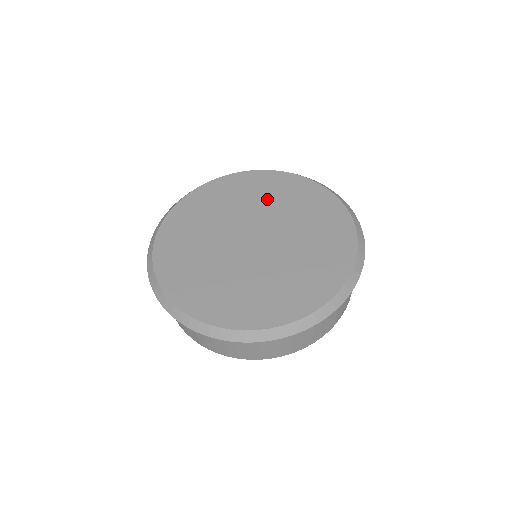
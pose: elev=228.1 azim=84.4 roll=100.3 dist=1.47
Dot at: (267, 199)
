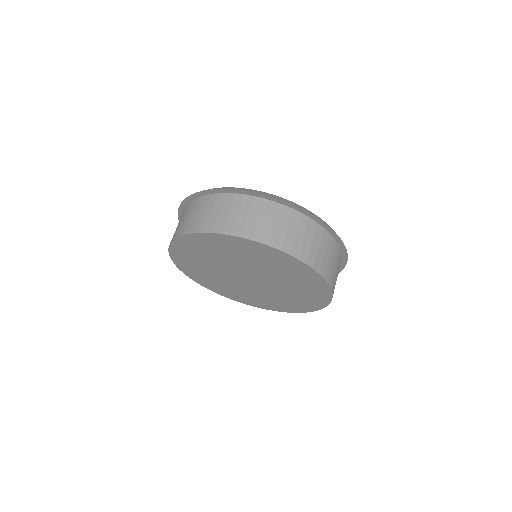
Dot at: occluded
